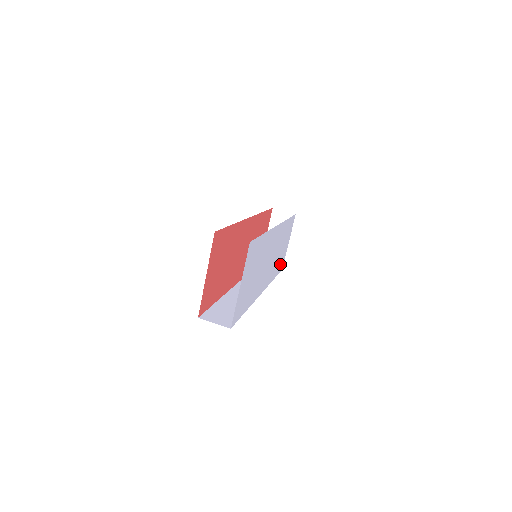
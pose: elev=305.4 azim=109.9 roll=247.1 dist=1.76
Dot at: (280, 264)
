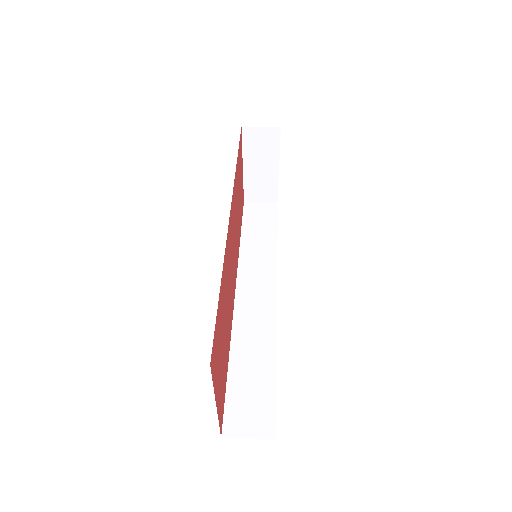
Dot at: occluded
